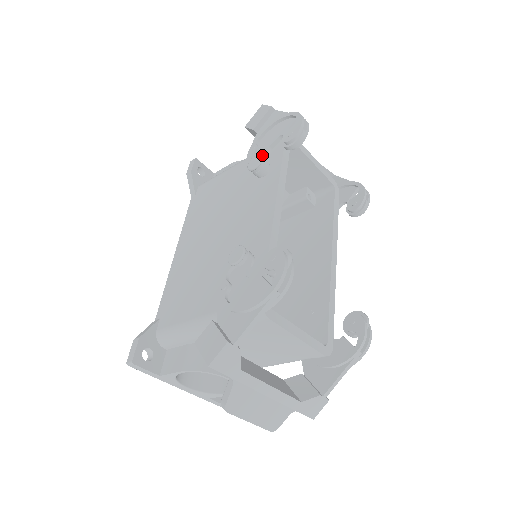
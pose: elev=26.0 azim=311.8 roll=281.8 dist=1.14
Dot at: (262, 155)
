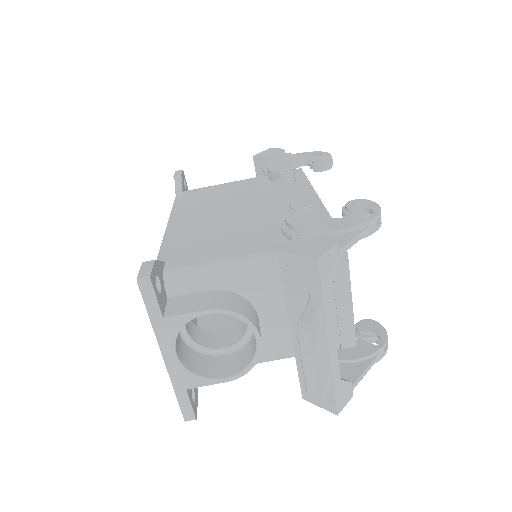
Dot at: occluded
